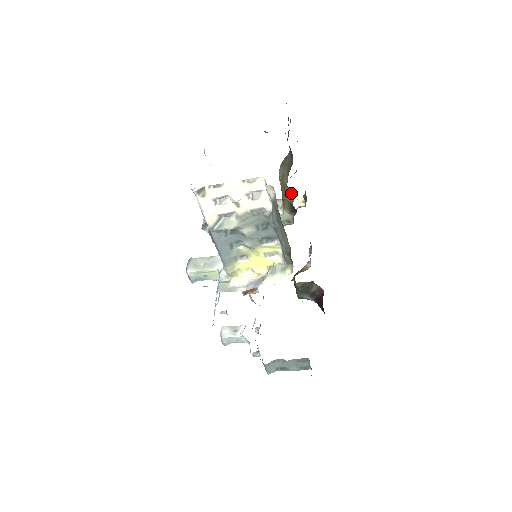
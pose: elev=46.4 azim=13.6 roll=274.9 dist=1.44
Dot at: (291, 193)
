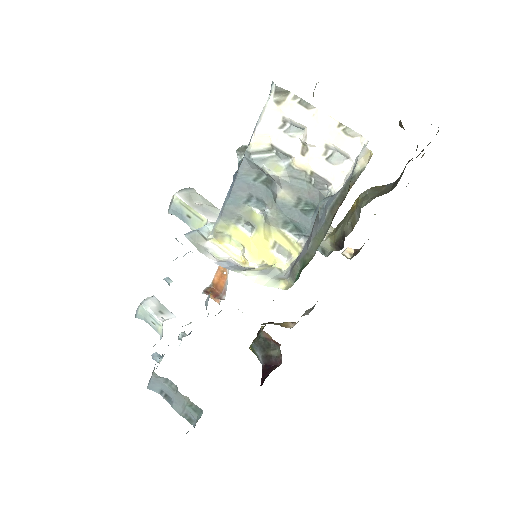
Dot at: occluded
